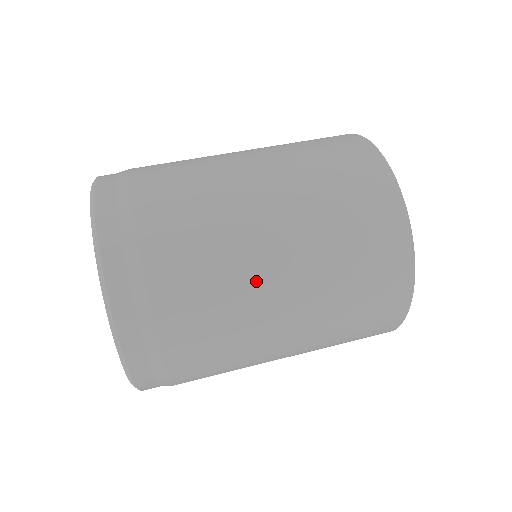
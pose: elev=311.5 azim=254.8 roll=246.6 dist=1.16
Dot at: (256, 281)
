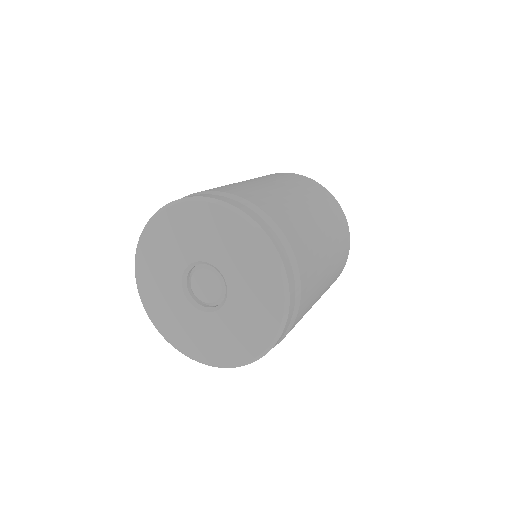
Dot at: (316, 233)
